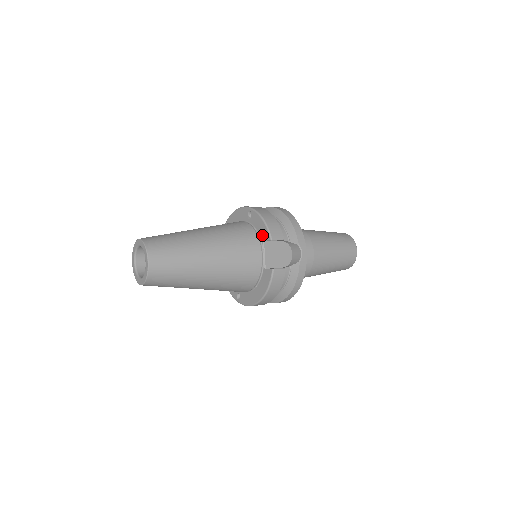
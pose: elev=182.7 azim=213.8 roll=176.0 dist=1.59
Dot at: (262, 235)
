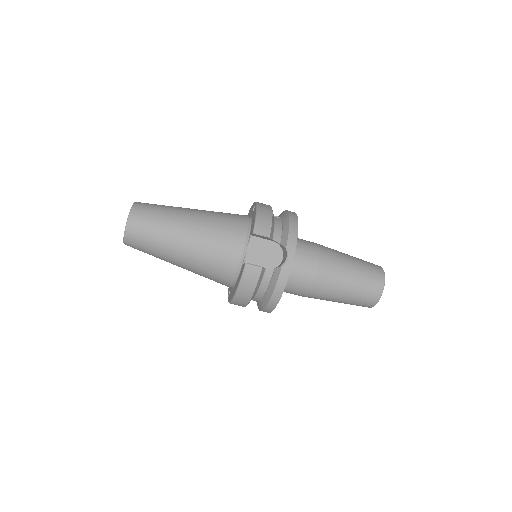
Dot at: (251, 228)
